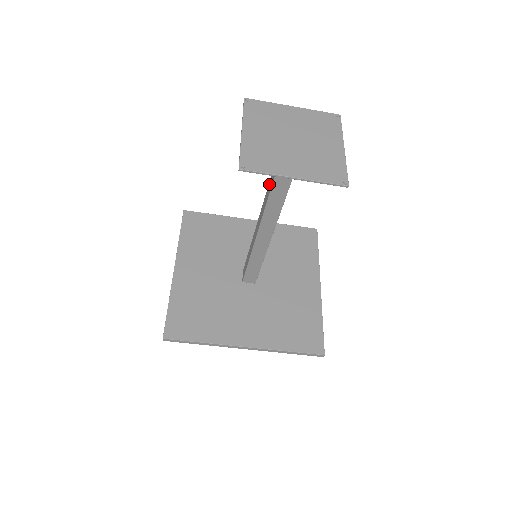
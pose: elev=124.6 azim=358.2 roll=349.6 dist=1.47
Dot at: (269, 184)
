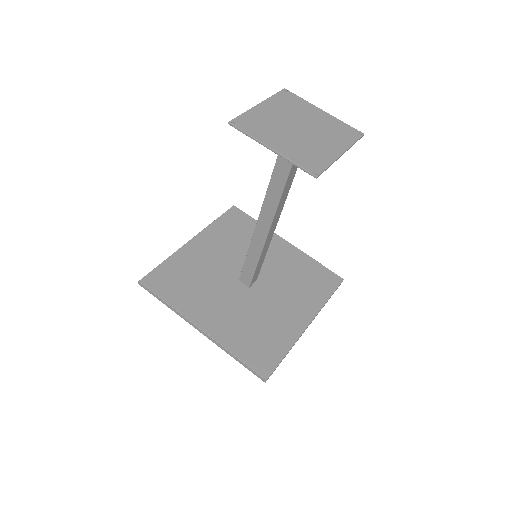
Dot at: occluded
